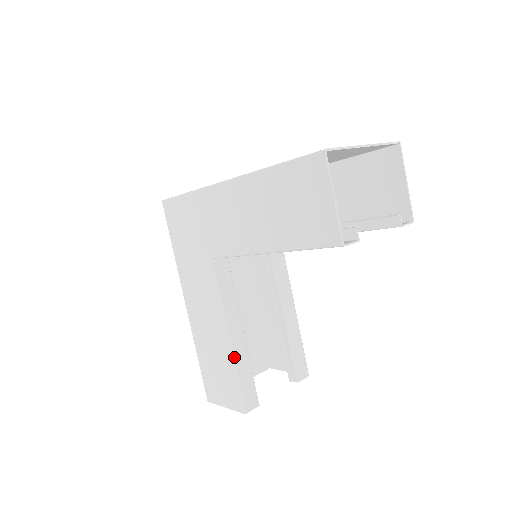
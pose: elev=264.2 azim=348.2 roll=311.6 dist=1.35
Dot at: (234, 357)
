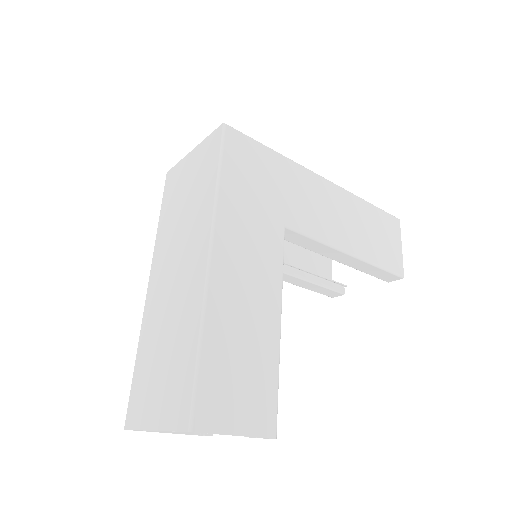
Dot at: occluded
